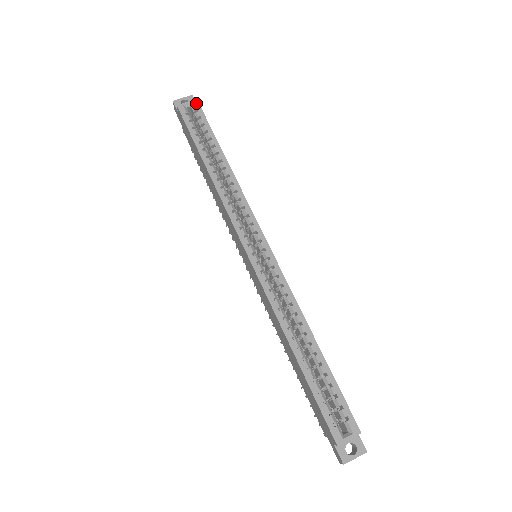
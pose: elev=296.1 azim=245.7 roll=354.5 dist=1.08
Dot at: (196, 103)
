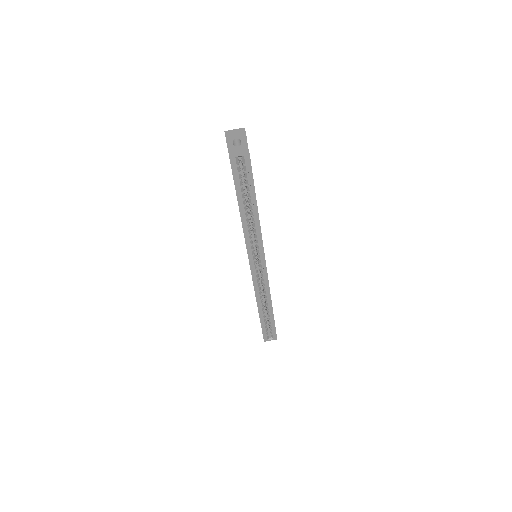
Dot at: (248, 157)
